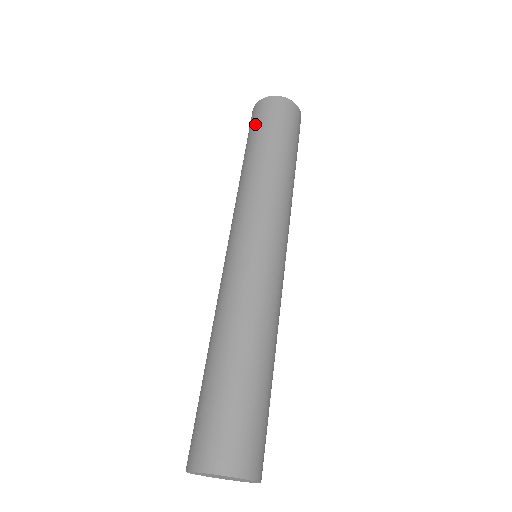
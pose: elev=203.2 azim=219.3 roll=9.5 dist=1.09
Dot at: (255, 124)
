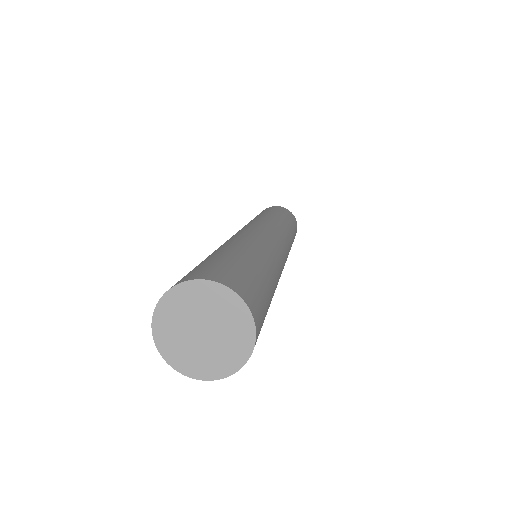
Dot at: (270, 209)
